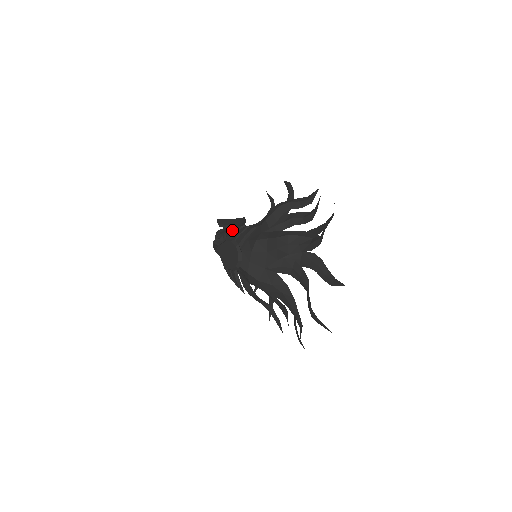
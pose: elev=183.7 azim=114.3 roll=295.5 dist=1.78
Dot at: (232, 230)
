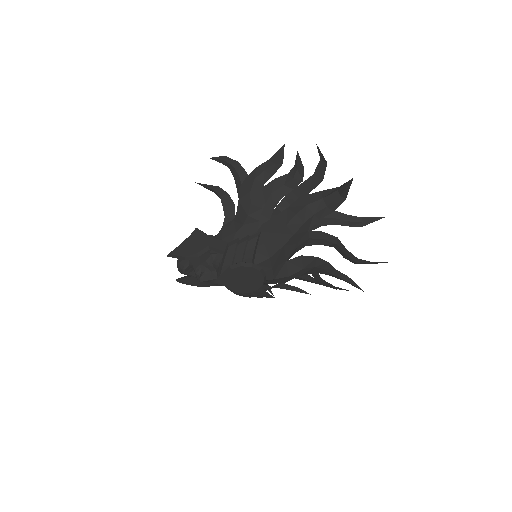
Dot at: (226, 255)
